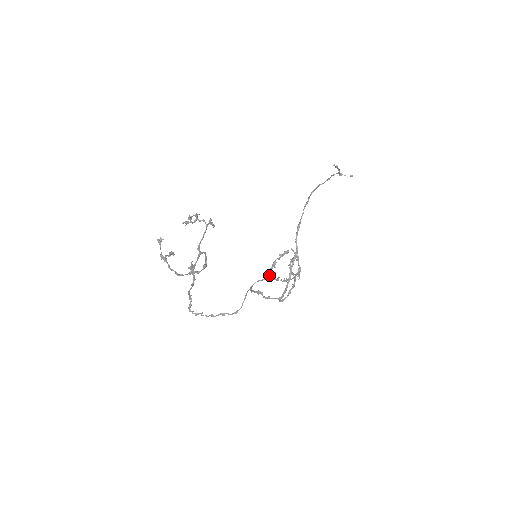
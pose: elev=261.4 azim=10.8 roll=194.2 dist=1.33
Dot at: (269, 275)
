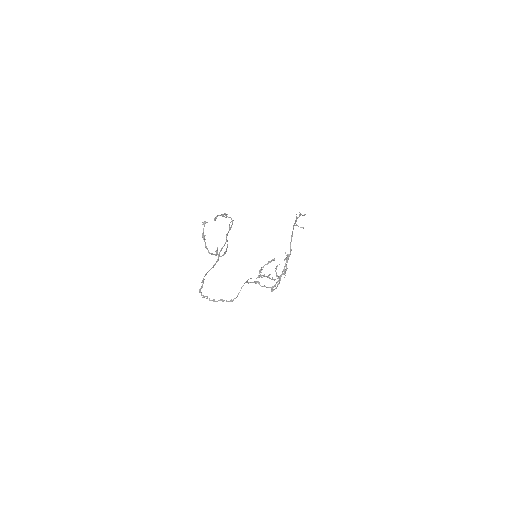
Dot at: (258, 276)
